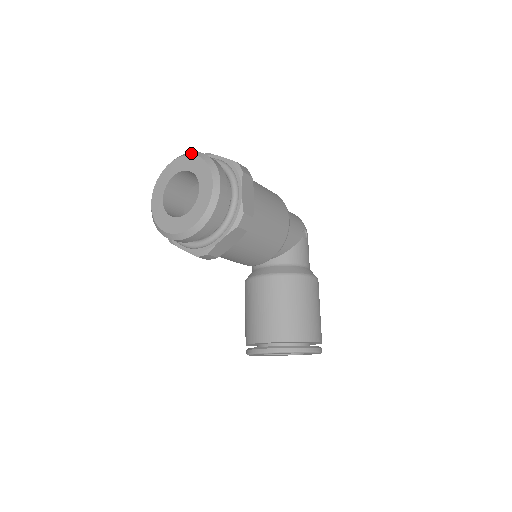
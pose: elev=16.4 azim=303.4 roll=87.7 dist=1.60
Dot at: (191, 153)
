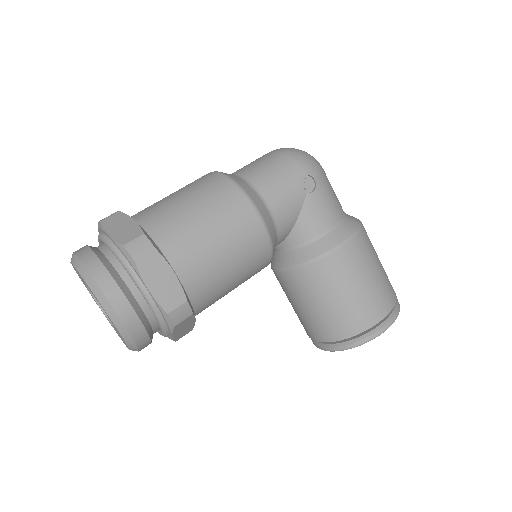
Dot at: (73, 260)
